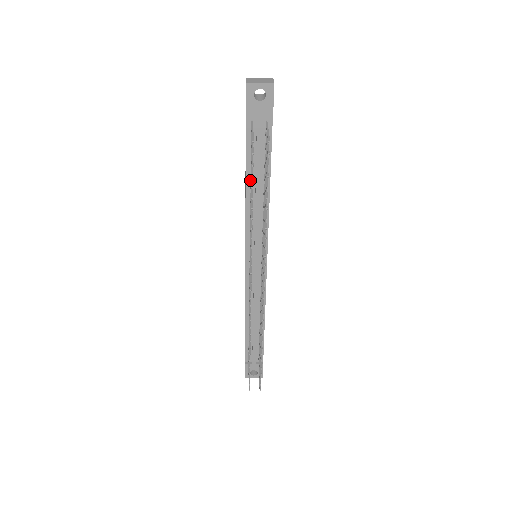
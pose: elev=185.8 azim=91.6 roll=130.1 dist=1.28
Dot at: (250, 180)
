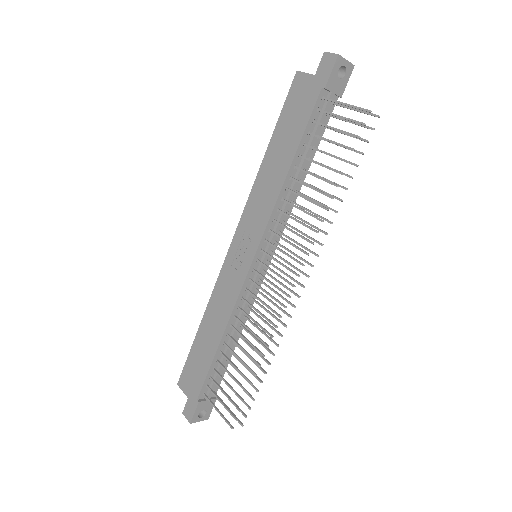
Dot at: (296, 162)
